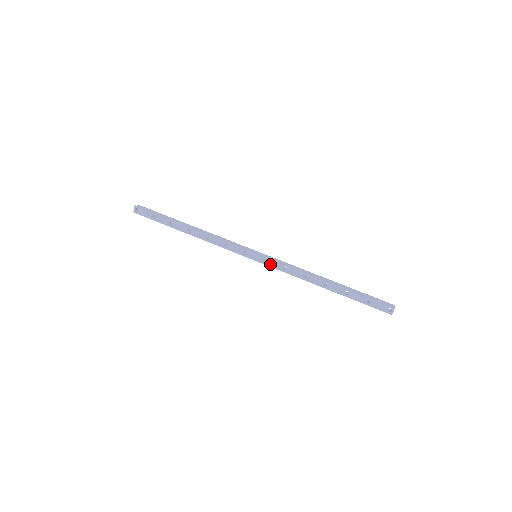
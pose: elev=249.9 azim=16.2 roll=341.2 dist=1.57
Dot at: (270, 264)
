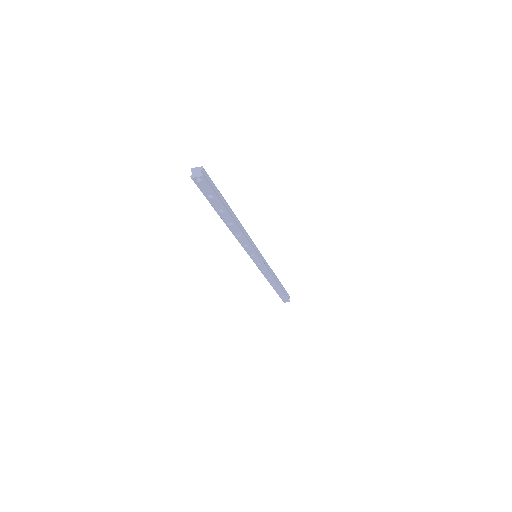
Dot at: (260, 266)
